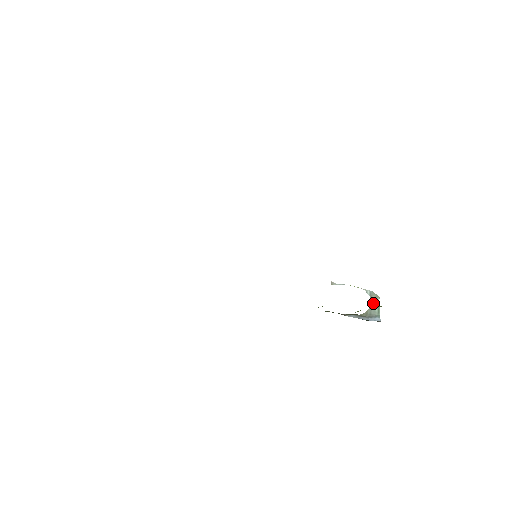
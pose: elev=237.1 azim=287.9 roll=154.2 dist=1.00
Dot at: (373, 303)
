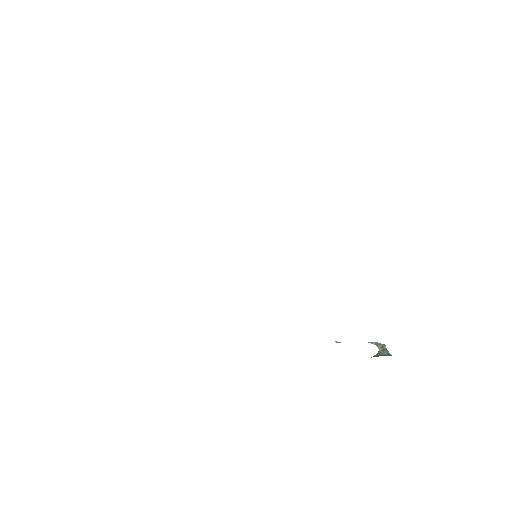
Dot at: (381, 349)
